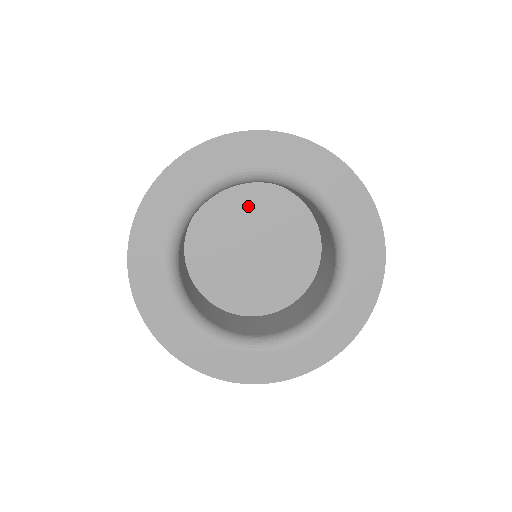
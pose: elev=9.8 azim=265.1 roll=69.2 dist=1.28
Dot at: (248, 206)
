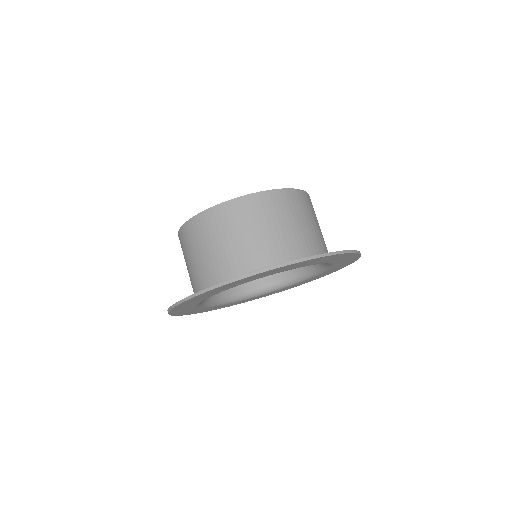
Dot at: occluded
